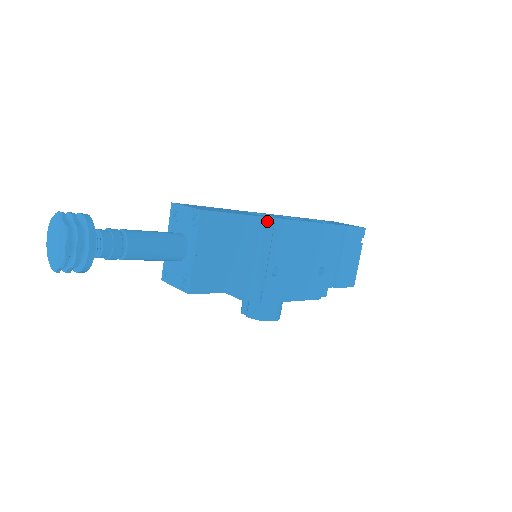
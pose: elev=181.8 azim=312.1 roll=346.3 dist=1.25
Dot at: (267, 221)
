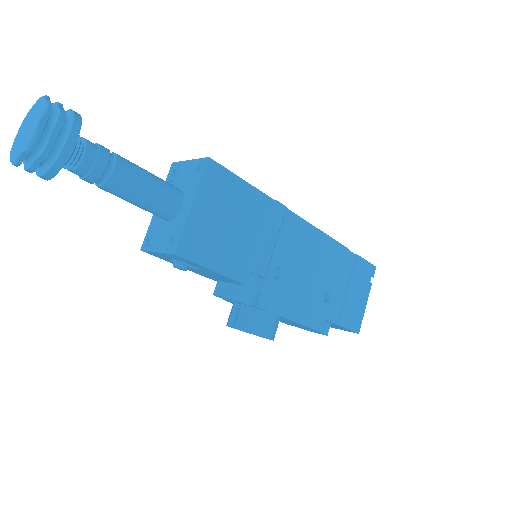
Dot at: (278, 206)
